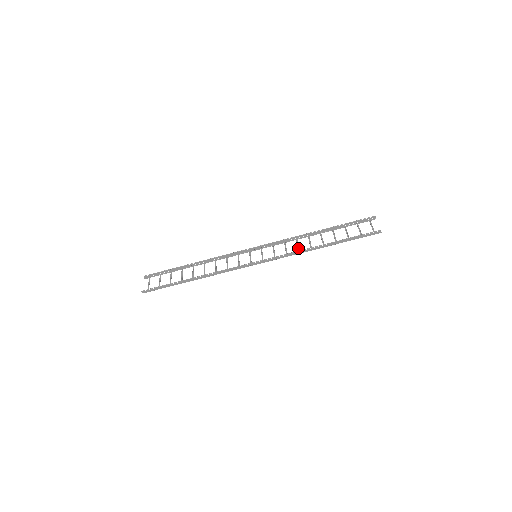
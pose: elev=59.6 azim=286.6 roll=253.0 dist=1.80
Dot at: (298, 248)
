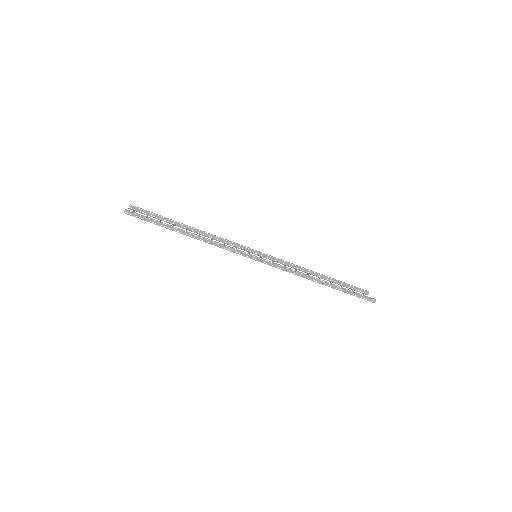
Dot at: occluded
